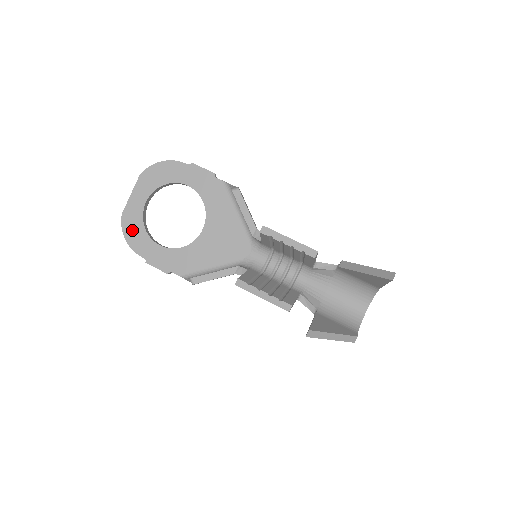
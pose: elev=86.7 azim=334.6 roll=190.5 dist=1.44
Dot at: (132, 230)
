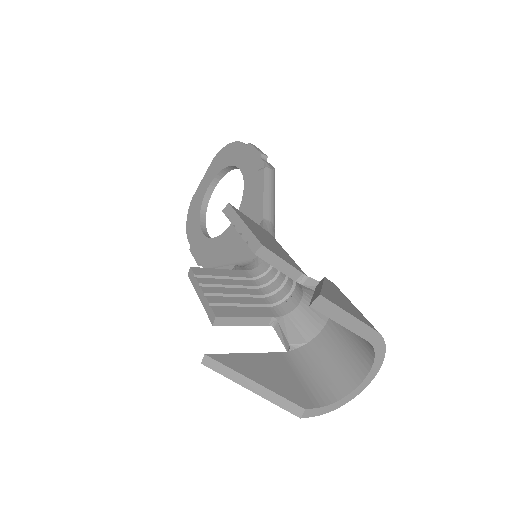
Dot at: (192, 214)
